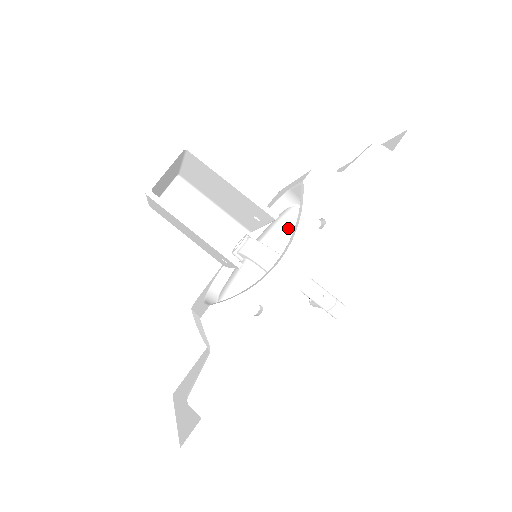
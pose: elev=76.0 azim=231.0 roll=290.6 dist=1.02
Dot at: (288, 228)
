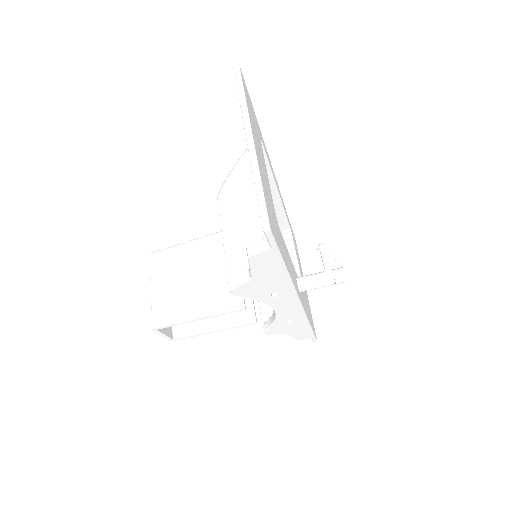
Dot at: occluded
